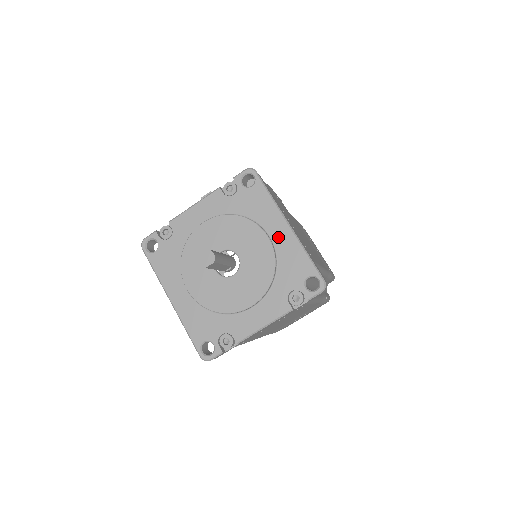
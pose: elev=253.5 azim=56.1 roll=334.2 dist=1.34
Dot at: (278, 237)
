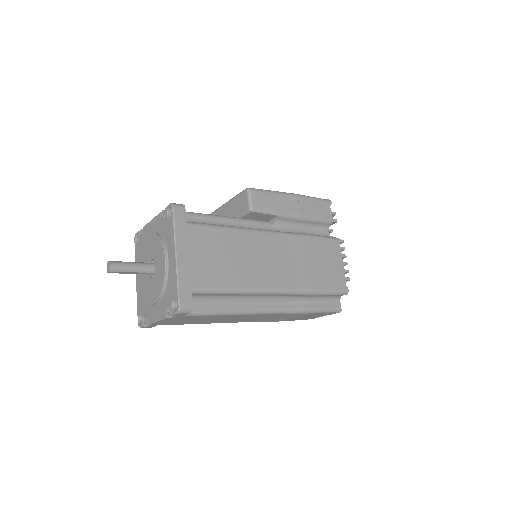
Dot at: (171, 262)
